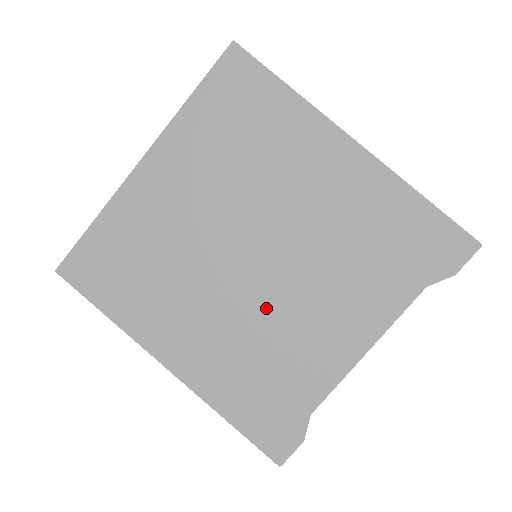
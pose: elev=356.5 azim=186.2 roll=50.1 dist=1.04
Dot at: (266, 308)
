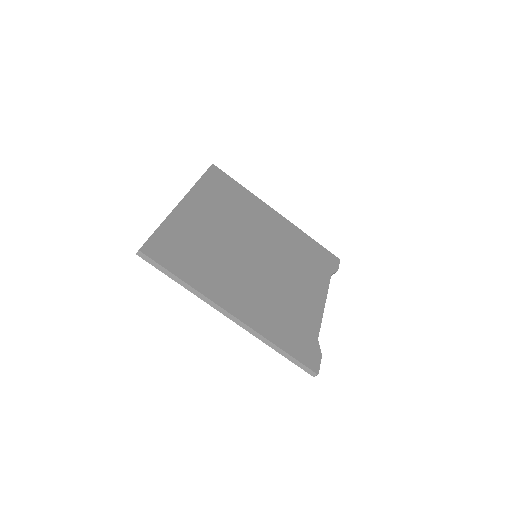
Dot at: (273, 281)
